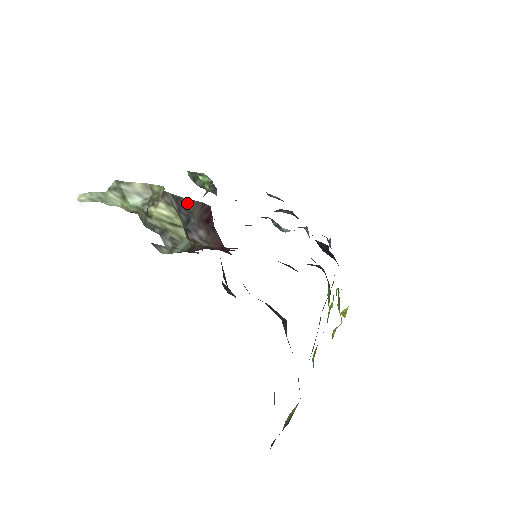
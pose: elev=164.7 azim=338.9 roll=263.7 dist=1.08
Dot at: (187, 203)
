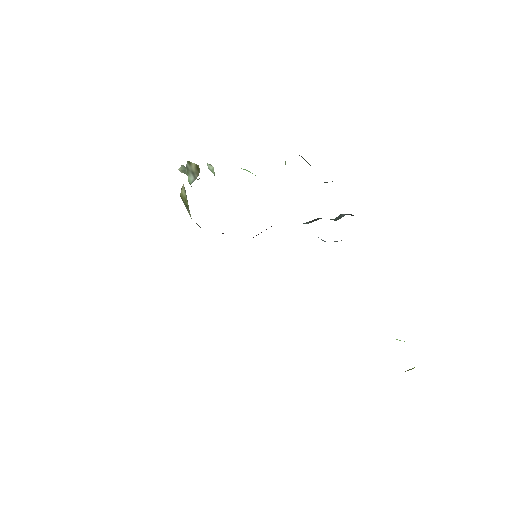
Dot at: occluded
